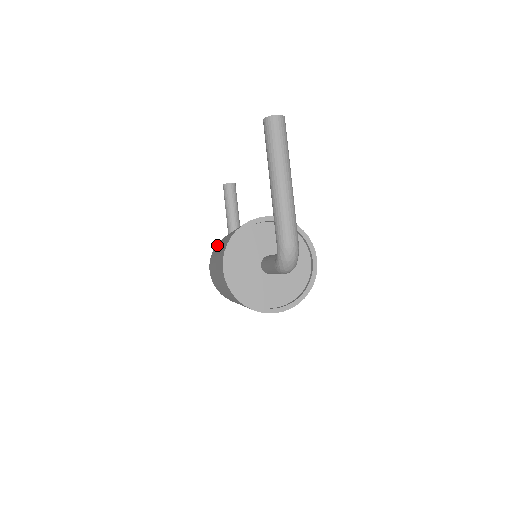
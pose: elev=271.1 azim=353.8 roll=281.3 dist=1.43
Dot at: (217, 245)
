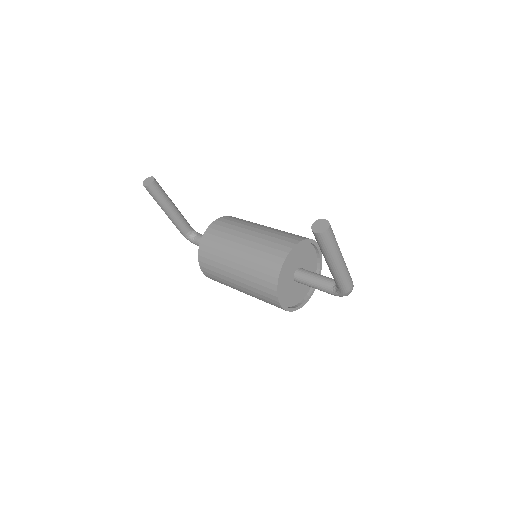
Dot at: (210, 261)
